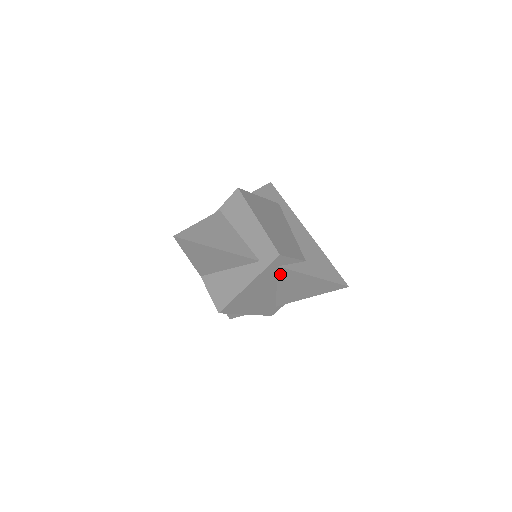
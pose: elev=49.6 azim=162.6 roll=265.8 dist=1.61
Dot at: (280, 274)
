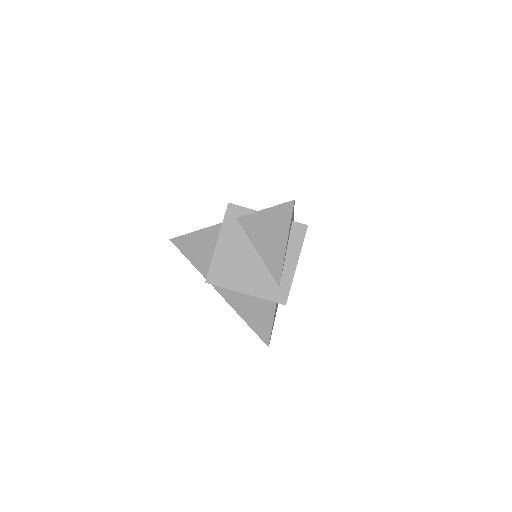
Dot at: (245, 228)
